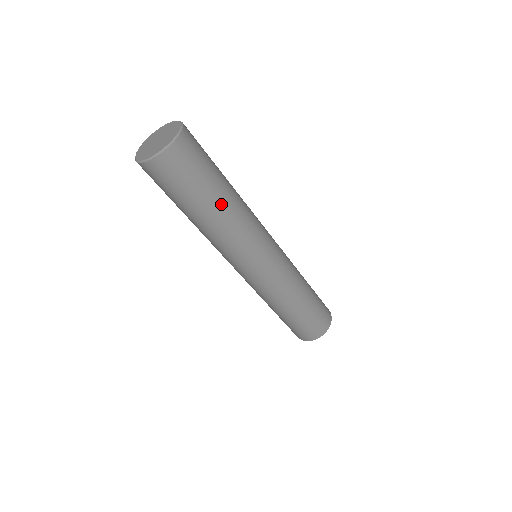
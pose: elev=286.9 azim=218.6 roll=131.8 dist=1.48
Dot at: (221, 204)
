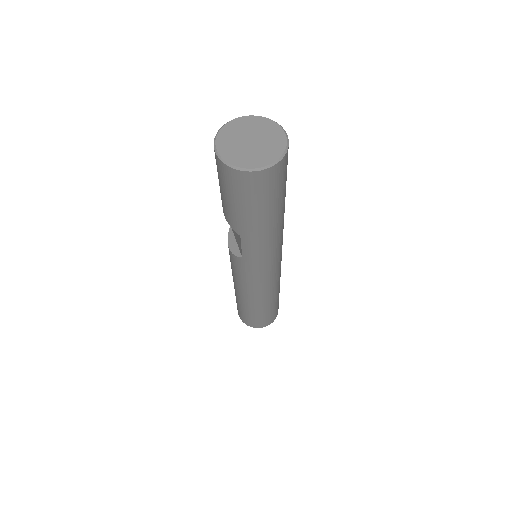
Dot at: occluded
